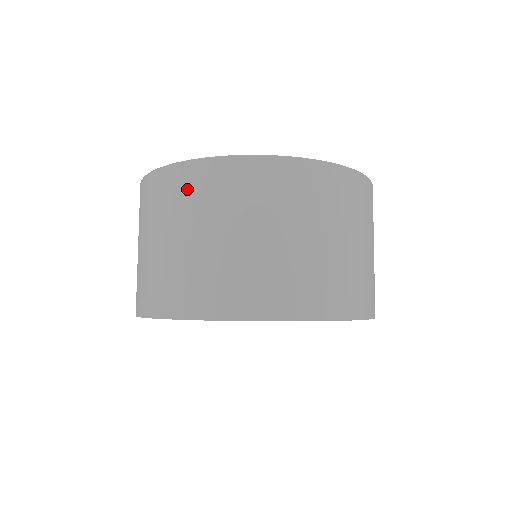
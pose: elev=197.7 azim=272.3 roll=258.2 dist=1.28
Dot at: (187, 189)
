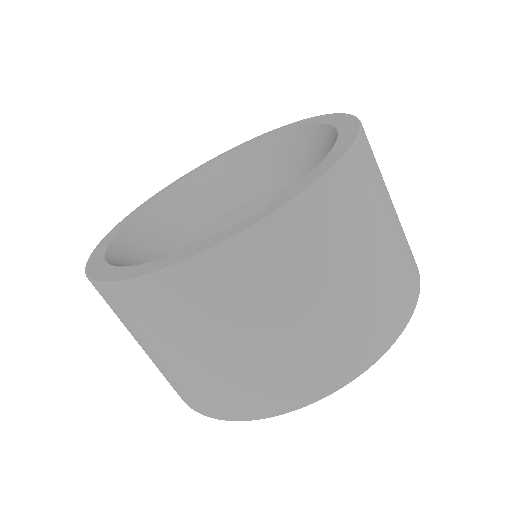
Dot at: occluded
